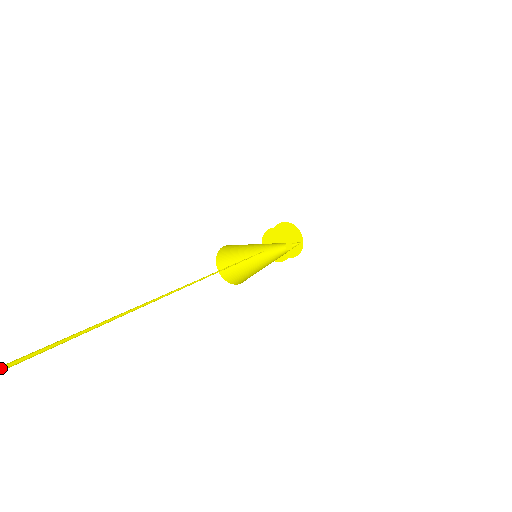
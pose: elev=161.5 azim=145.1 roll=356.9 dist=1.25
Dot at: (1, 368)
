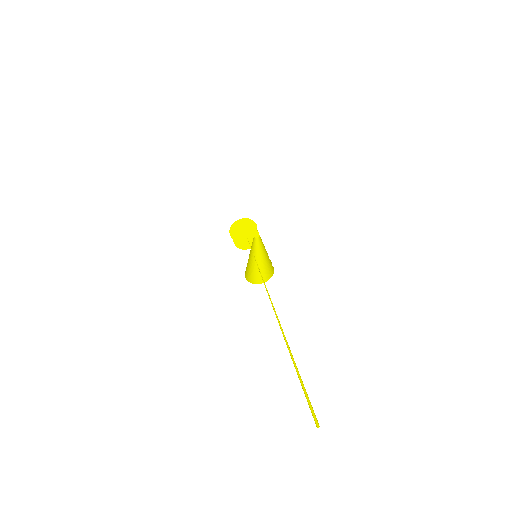
Dot at: (313, 416)
